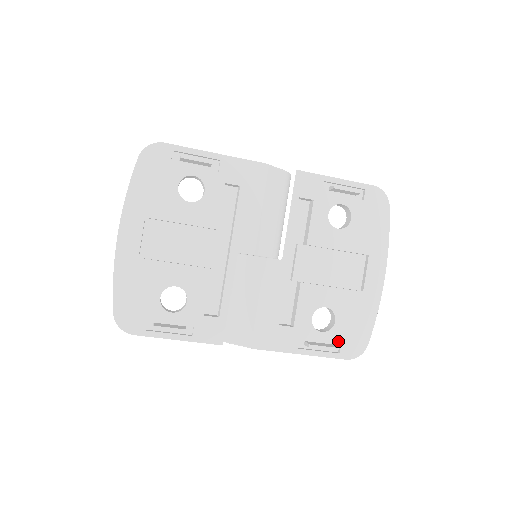
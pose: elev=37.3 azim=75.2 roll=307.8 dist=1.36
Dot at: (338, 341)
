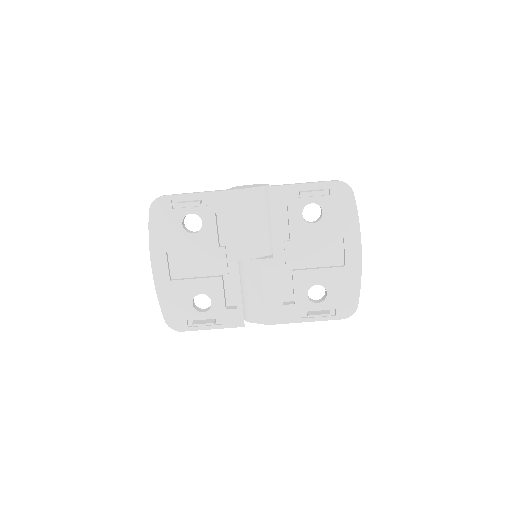
Dot at: (333, 307)
